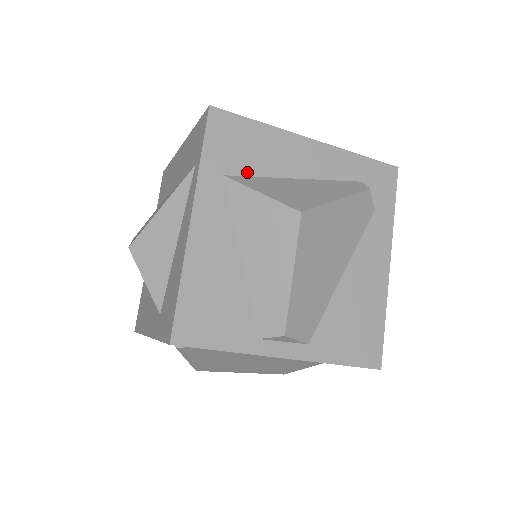
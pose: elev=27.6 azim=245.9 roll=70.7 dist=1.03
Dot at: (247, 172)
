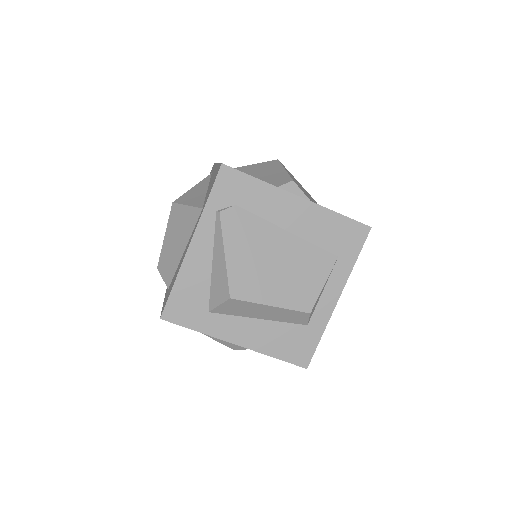
Dot at: occluded
